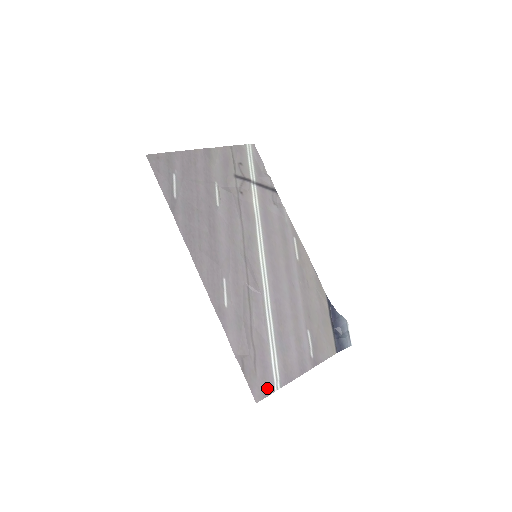
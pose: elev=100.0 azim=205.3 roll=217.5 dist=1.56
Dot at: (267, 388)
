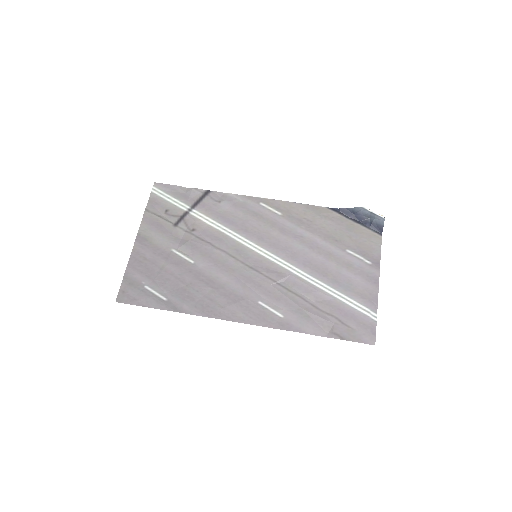
Dot at: (369, 327)
